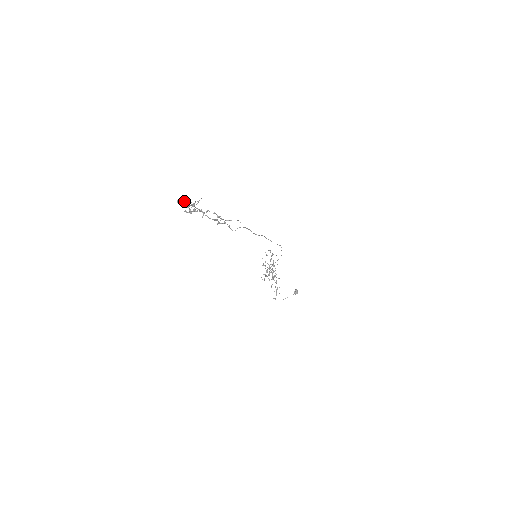
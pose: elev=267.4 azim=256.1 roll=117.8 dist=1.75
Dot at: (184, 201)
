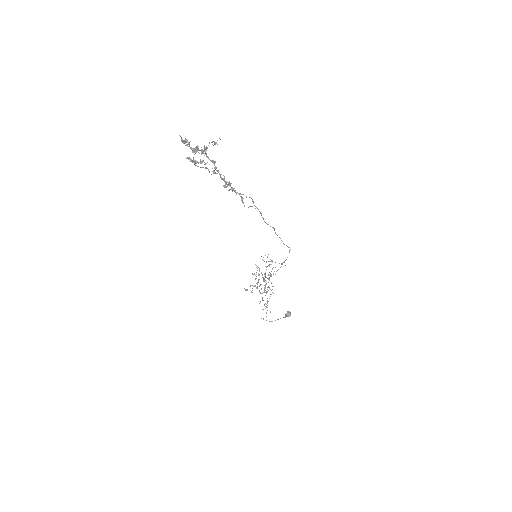
Dot at: (189, 144)
